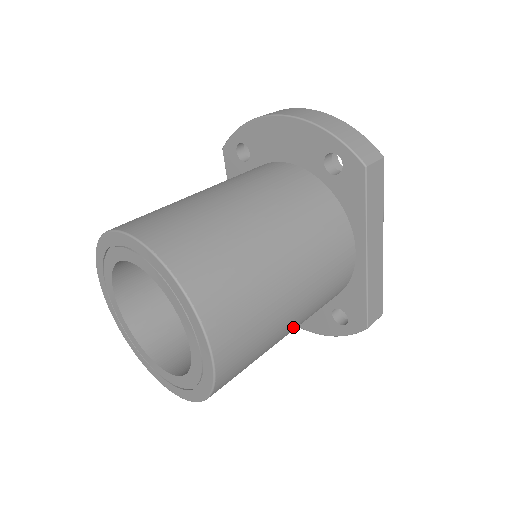
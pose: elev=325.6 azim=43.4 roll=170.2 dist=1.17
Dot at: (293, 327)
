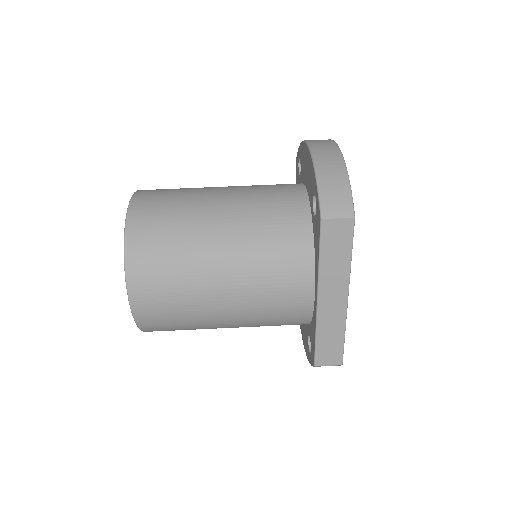
Dot at: (231, 322)
